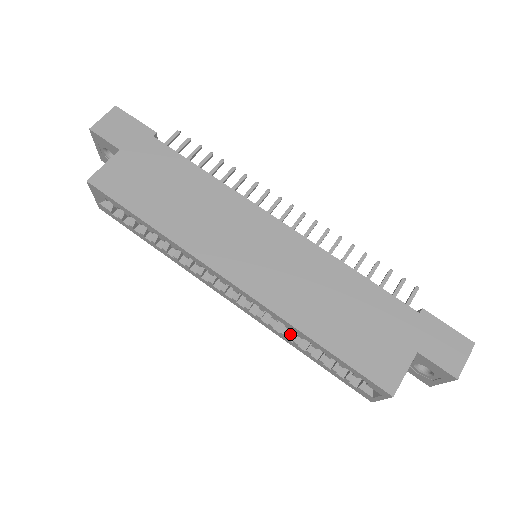
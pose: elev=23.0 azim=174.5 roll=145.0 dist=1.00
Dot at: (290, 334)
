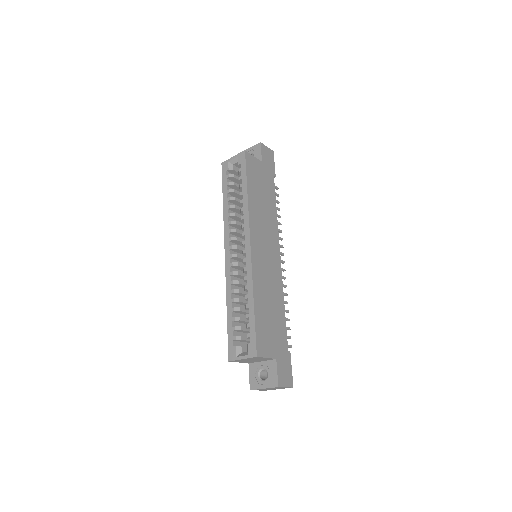
Dot at: (234, 295)
